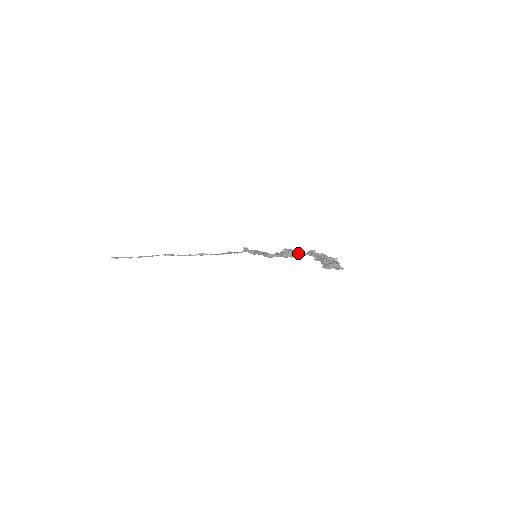
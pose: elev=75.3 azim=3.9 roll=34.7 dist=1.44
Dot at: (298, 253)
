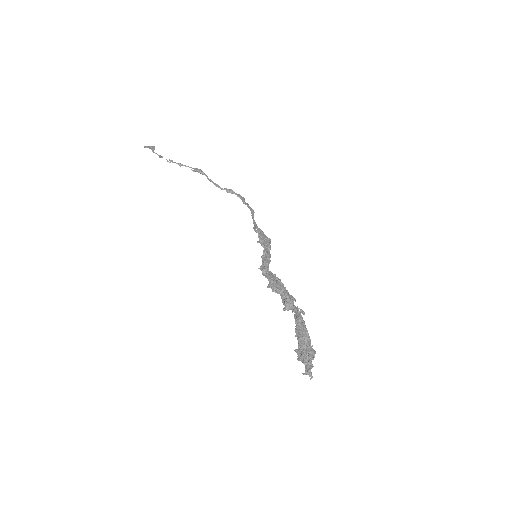
Dot at: (287, 300)
